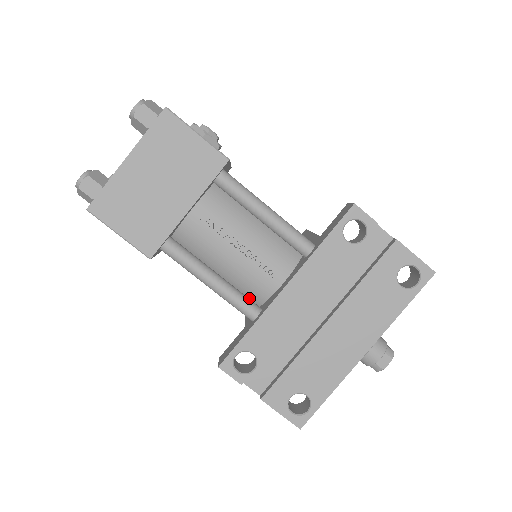
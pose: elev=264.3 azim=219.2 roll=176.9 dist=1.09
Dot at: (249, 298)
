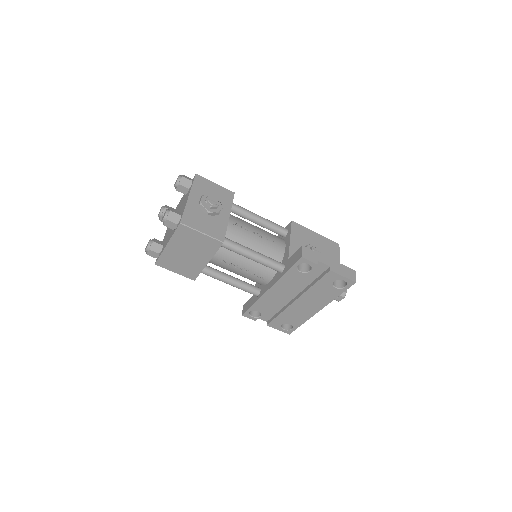
Dot at: occluded
